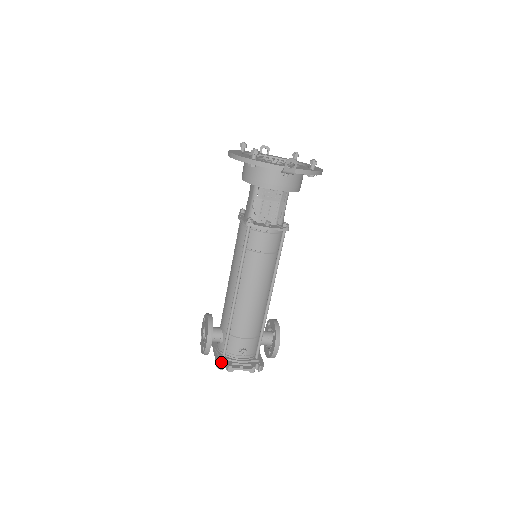
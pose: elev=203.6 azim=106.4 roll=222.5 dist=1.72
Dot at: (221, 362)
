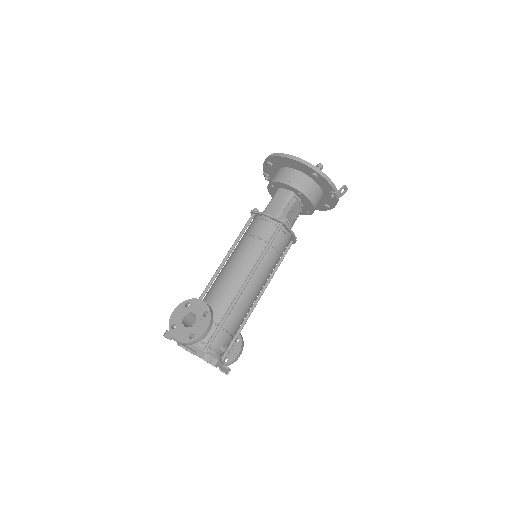
Dot at: occluded
